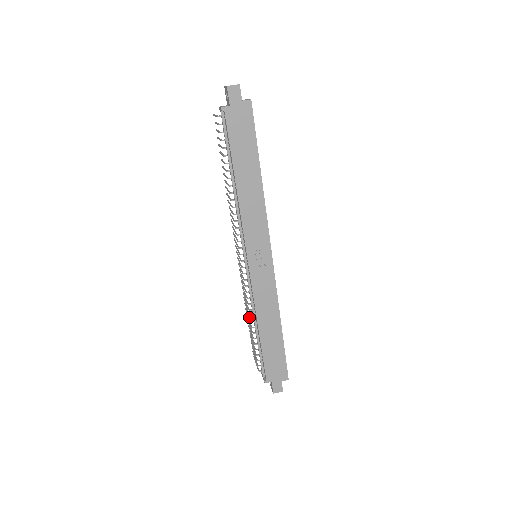
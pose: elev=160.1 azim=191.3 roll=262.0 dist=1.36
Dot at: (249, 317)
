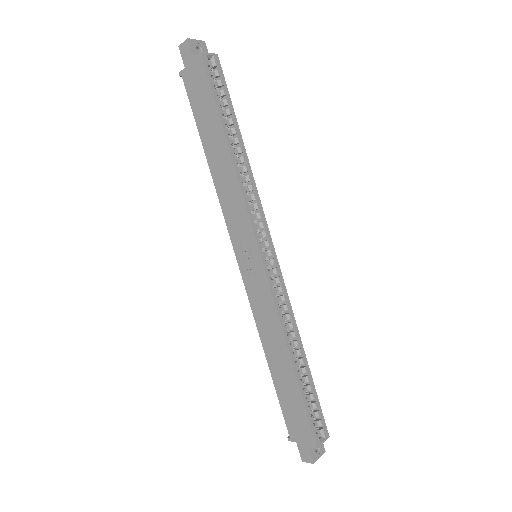
Dot at: occluded
